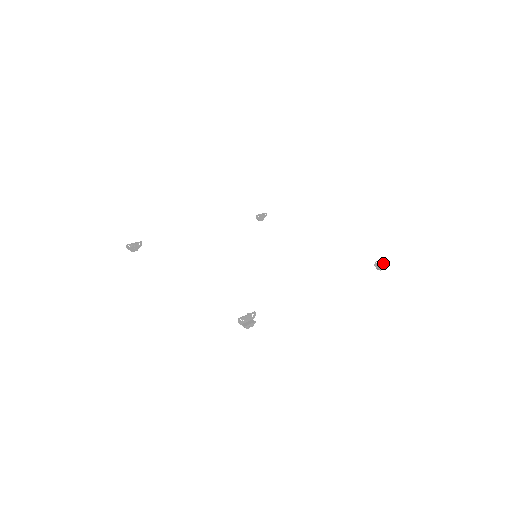
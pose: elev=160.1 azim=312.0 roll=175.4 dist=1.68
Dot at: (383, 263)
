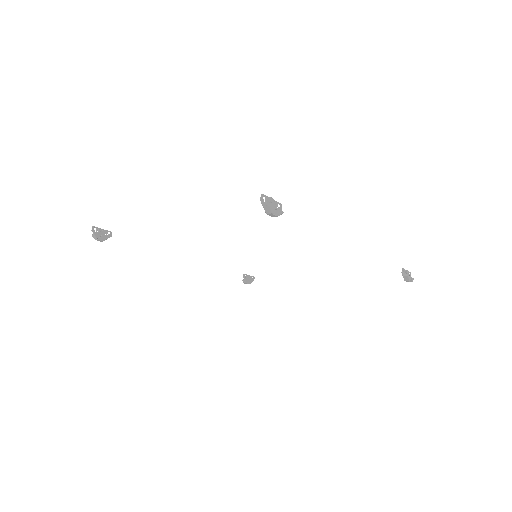
Dot at: occluded
